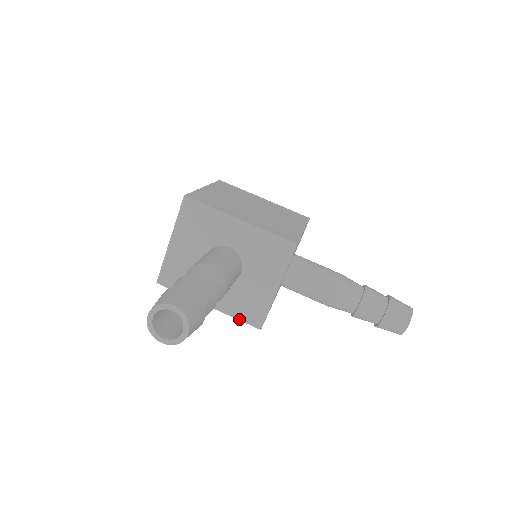
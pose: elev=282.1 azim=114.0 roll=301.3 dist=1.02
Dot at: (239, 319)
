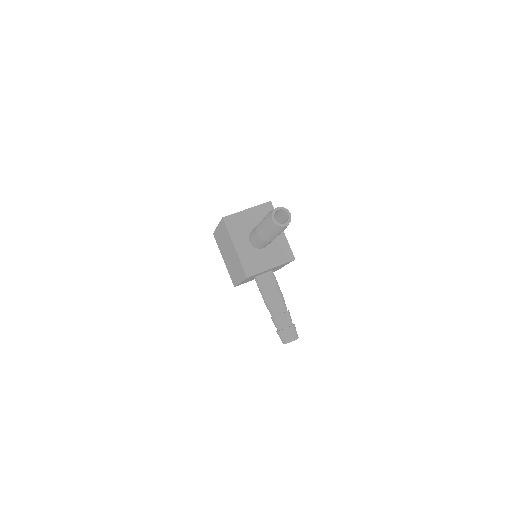
Dot at: (242, 265)
